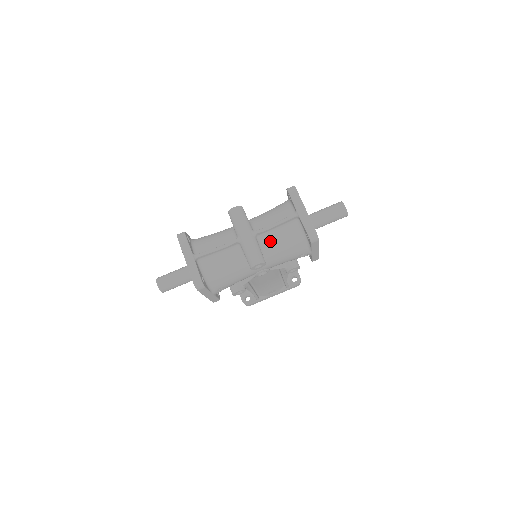
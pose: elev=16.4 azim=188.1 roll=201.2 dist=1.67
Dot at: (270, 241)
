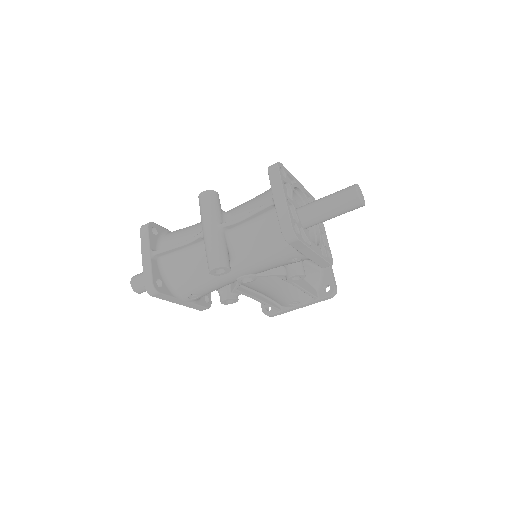
Dot at: (243, 238)
